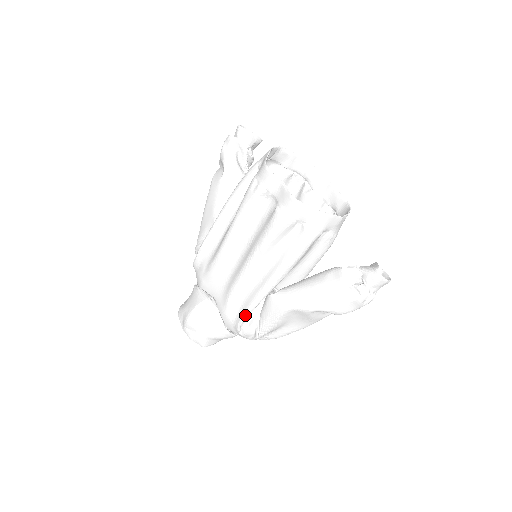
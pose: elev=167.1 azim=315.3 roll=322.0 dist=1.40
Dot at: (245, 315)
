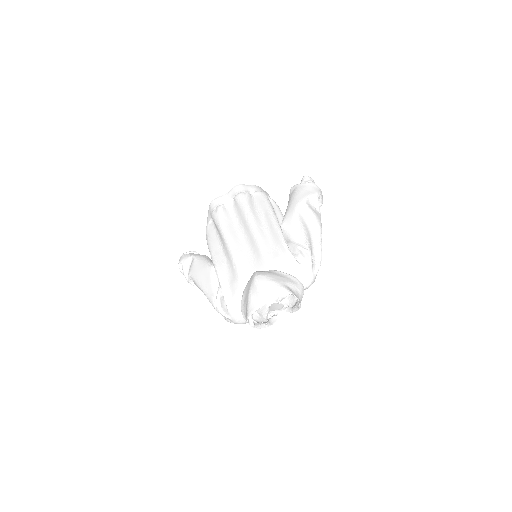
Dot at: (284, 243)
